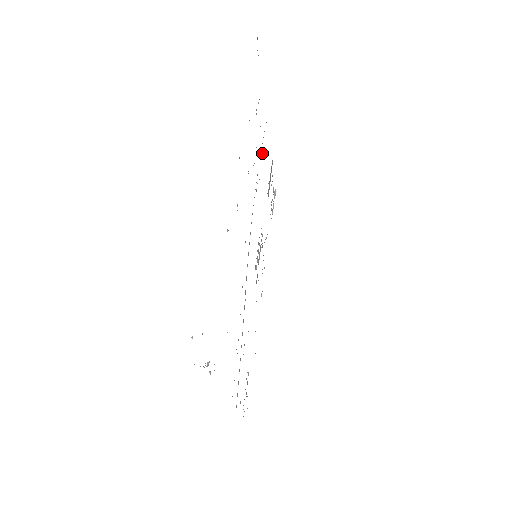
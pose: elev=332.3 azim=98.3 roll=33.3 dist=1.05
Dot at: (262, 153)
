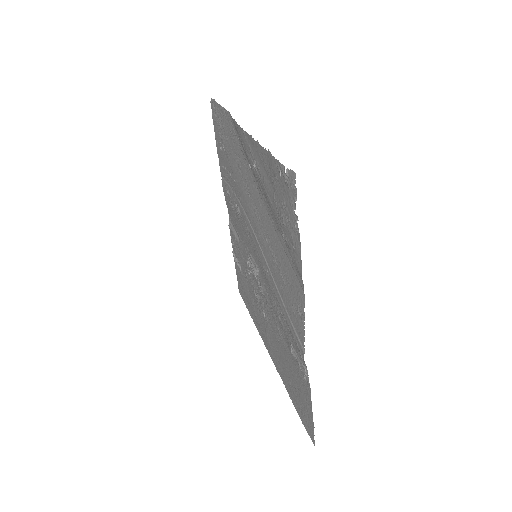
Dot at: (229, 193)
